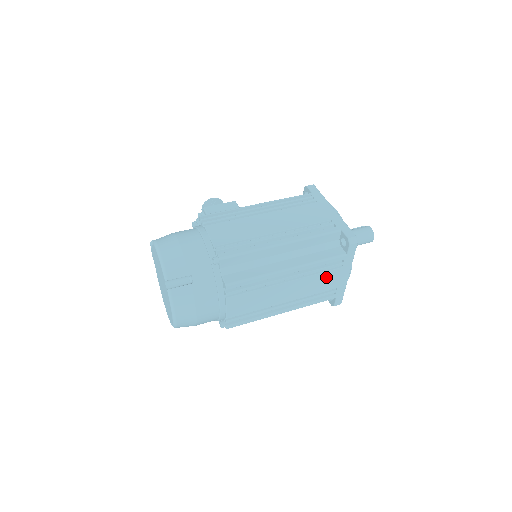
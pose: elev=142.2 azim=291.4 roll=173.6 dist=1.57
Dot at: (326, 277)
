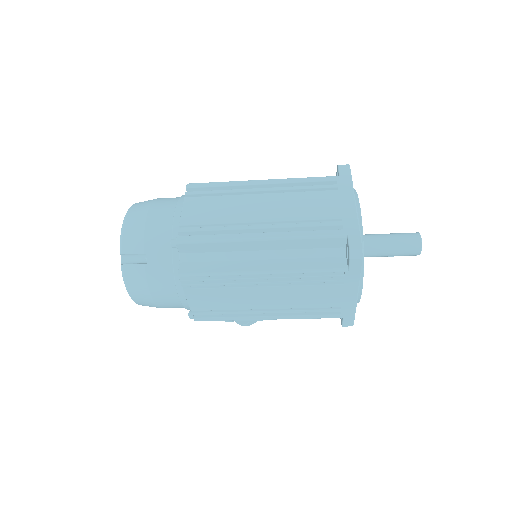
Dot at: (318, 199)
